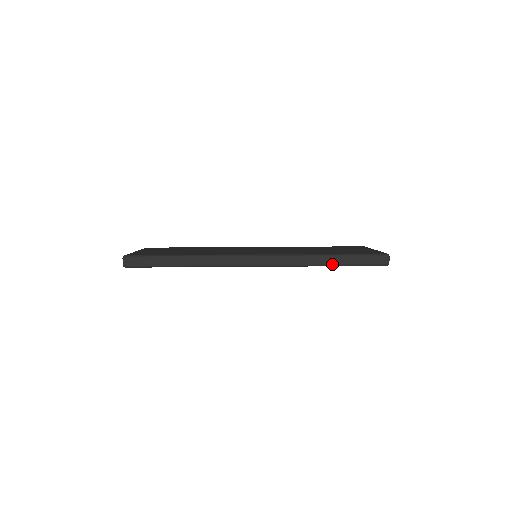
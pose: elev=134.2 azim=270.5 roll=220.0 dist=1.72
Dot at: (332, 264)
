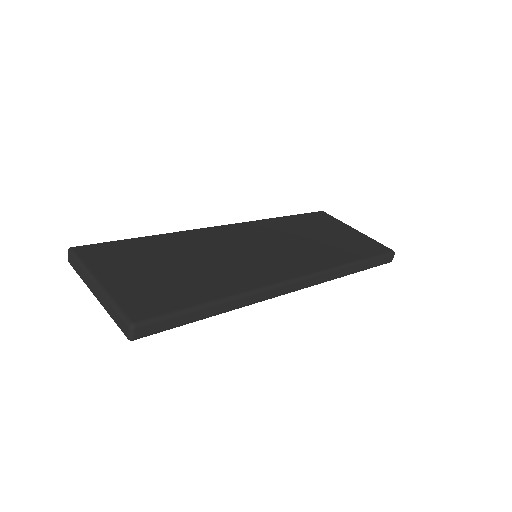
Dot at: (356, 272)
